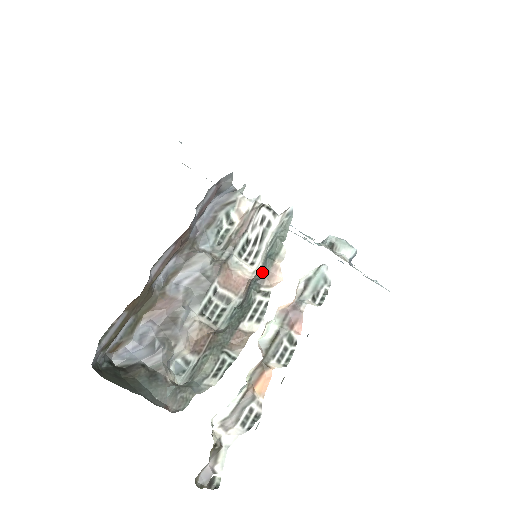
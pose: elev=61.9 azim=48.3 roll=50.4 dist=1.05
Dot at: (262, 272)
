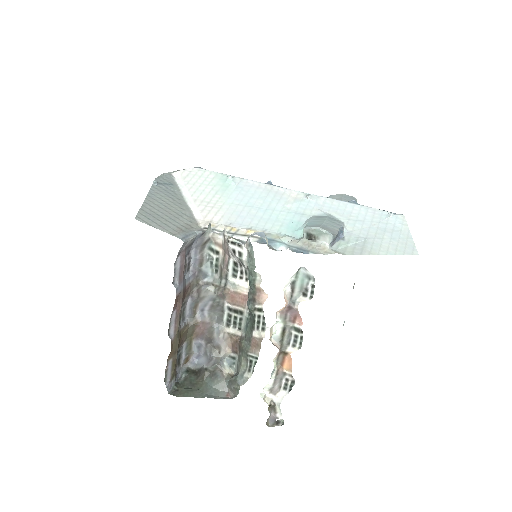
Dot at: (251, 294)
